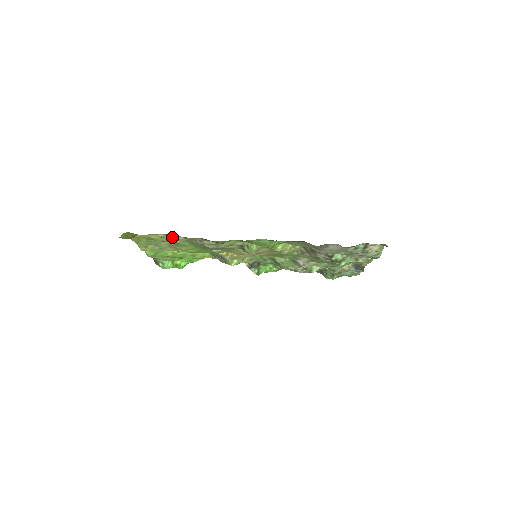
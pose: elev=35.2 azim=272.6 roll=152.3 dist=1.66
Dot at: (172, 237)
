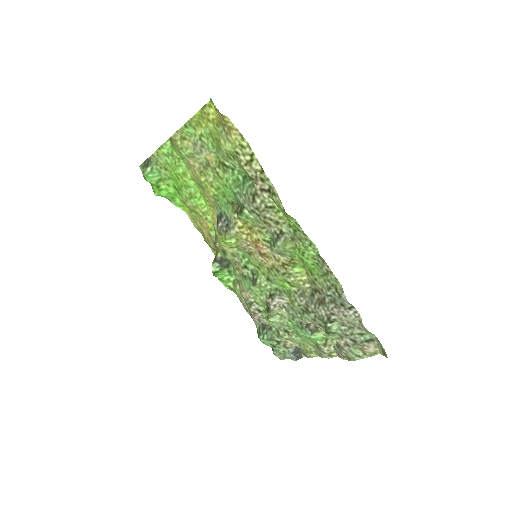
Dot at: (251, 156)
